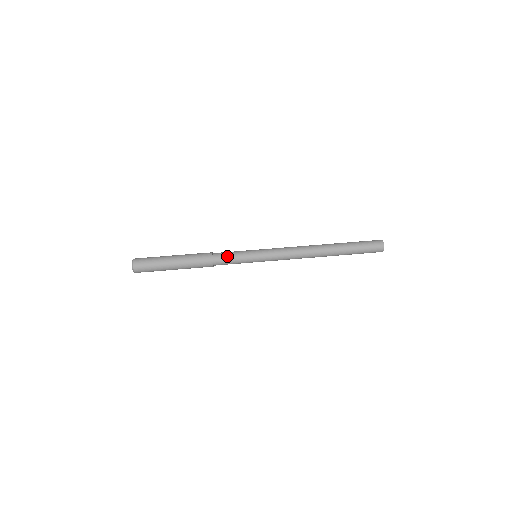
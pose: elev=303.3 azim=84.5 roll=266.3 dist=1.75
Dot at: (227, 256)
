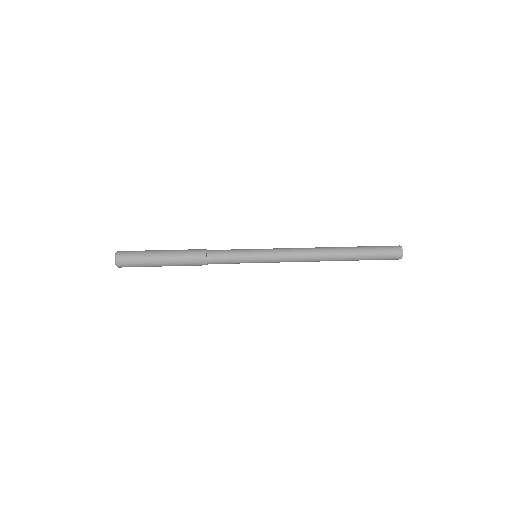
Dot at: (223, 258)
